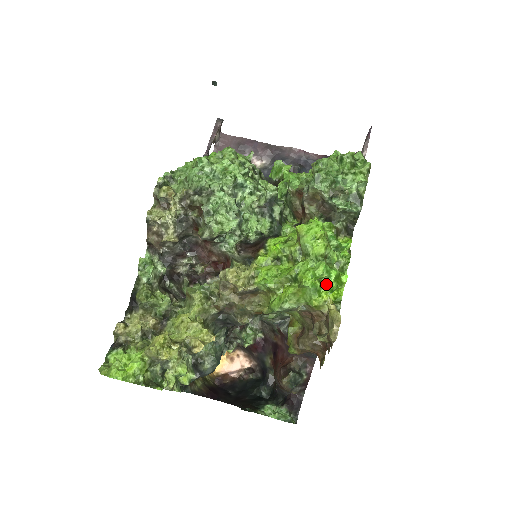
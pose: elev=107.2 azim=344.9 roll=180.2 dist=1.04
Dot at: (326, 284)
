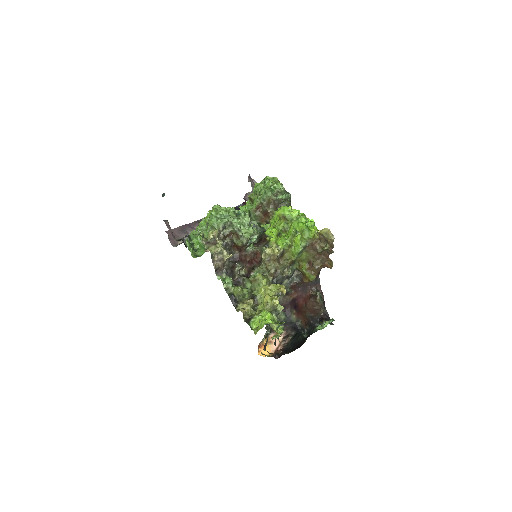
Dot at: (309, 225)
